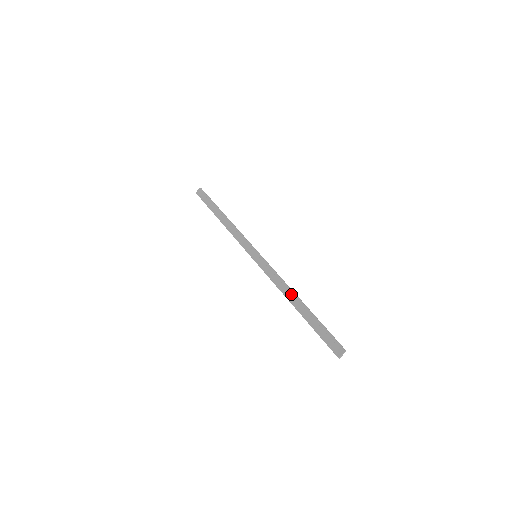
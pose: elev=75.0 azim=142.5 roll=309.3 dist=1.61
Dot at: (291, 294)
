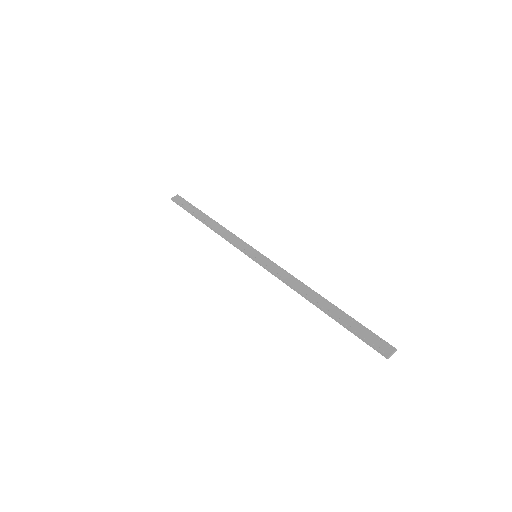
Dot at: (310, 291)
